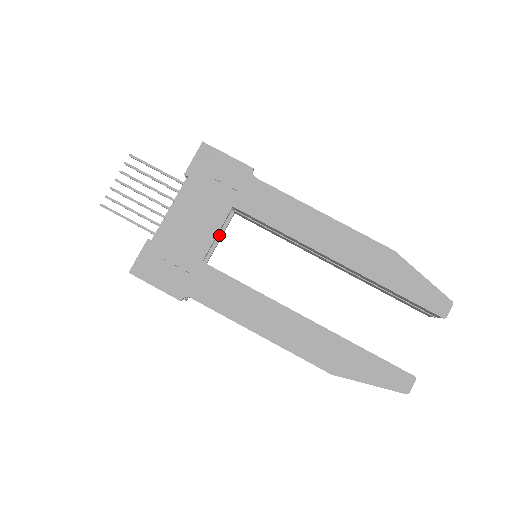
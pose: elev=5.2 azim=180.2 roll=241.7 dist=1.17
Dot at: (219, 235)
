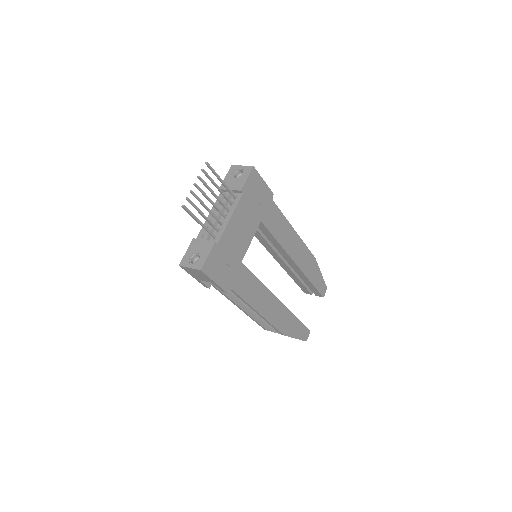
Dot at: occluded
